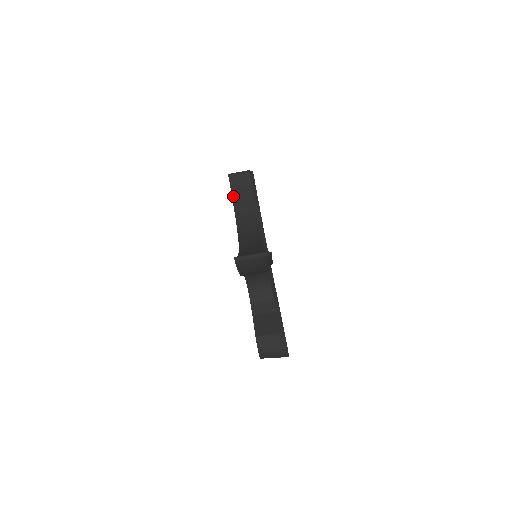
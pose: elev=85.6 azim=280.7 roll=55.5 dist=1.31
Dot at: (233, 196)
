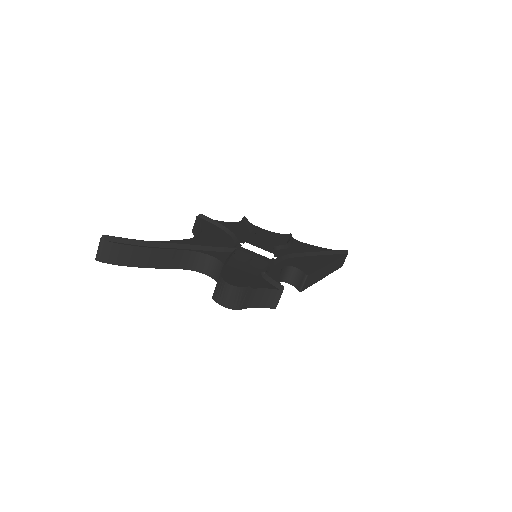
Dot at: occluded
